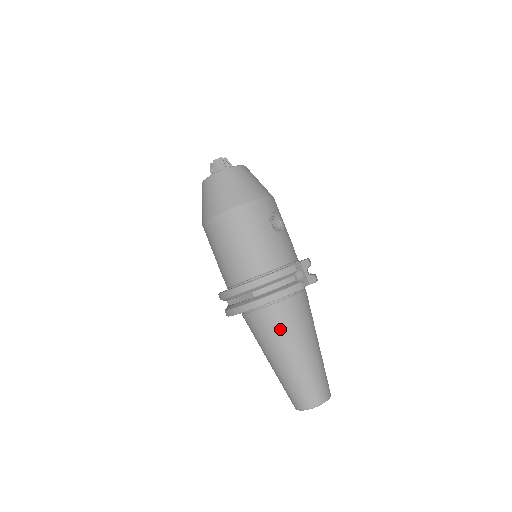
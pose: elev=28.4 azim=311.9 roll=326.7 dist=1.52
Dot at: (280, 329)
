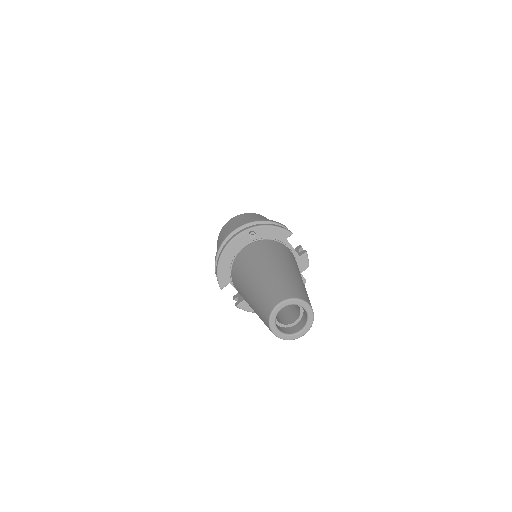
Dot at: (266, 251)
